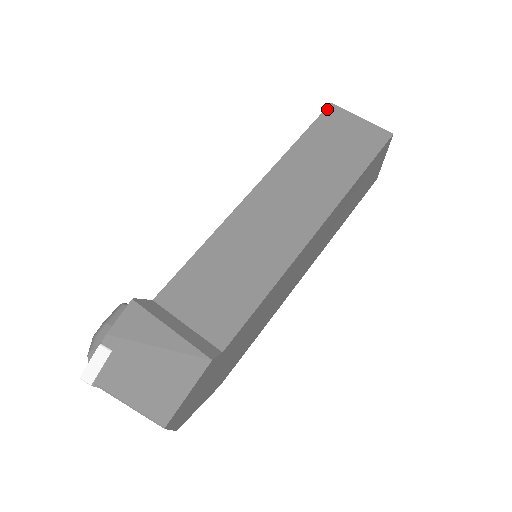
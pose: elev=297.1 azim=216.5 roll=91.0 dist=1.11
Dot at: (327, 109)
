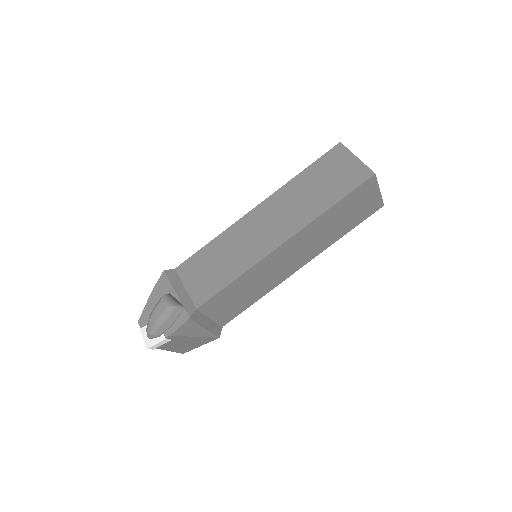
Dot at: (369, 180)
